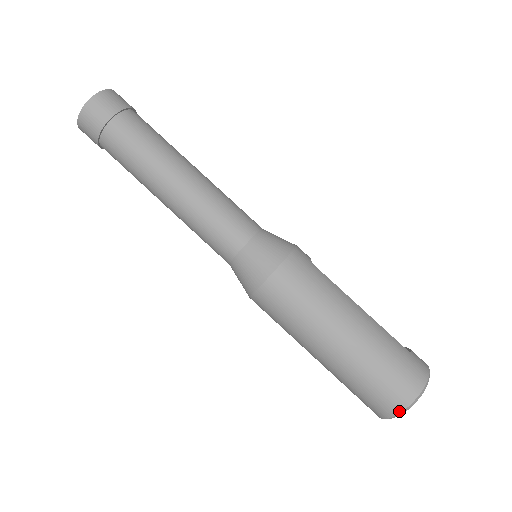
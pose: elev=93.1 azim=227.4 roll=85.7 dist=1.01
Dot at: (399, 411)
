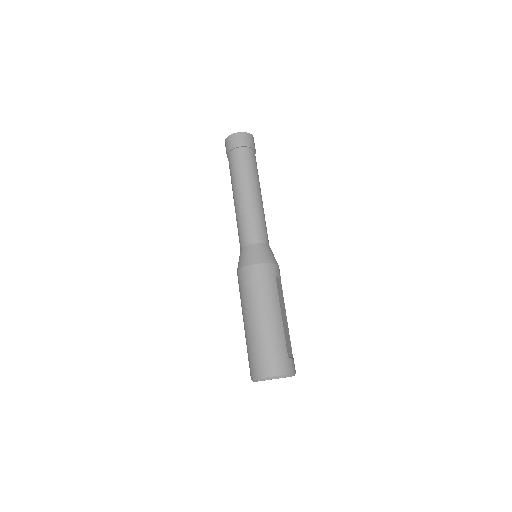
Dot at: (257, 377)
